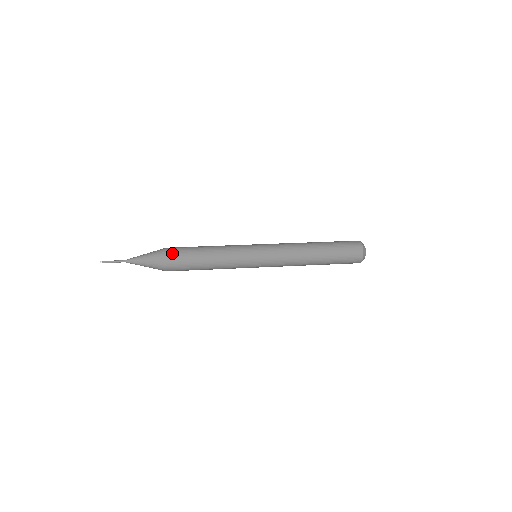
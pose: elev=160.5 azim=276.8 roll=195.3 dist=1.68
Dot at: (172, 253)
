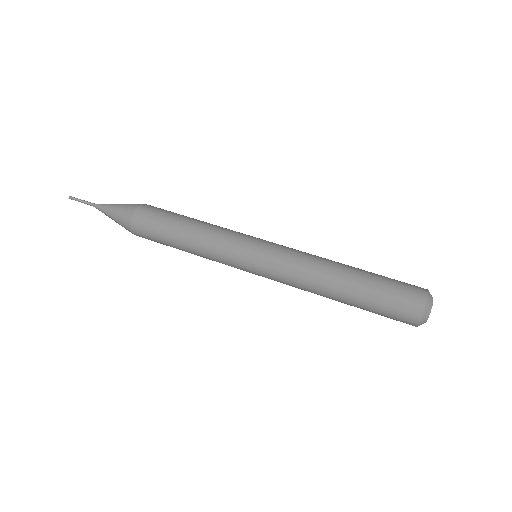
Dot at: (143, 212)
